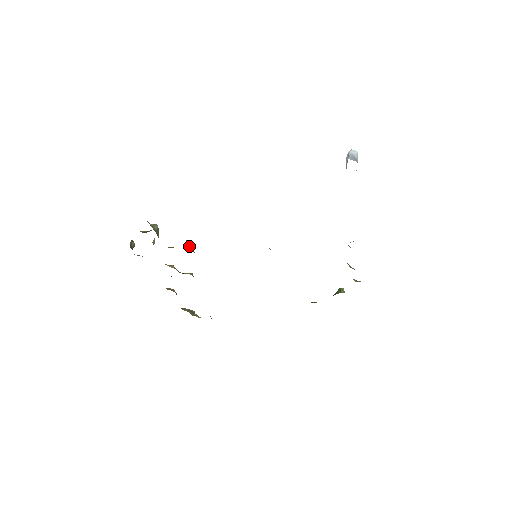
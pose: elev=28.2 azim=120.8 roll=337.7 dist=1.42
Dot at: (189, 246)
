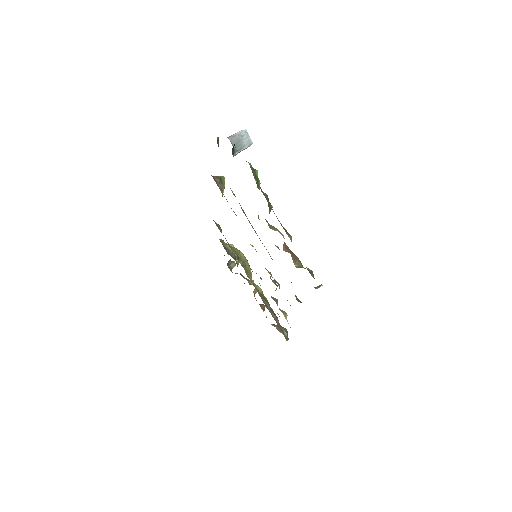
Dot at: (241, 257)
